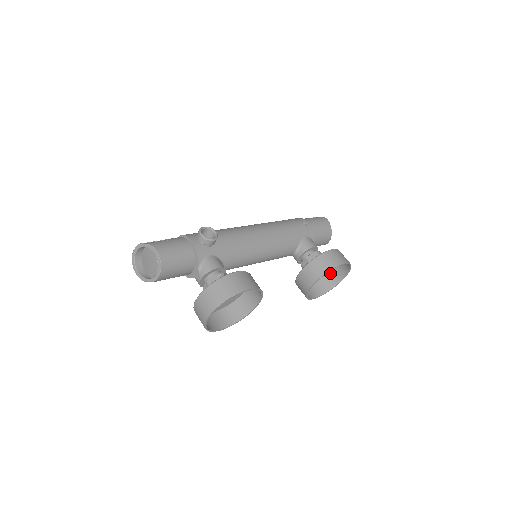
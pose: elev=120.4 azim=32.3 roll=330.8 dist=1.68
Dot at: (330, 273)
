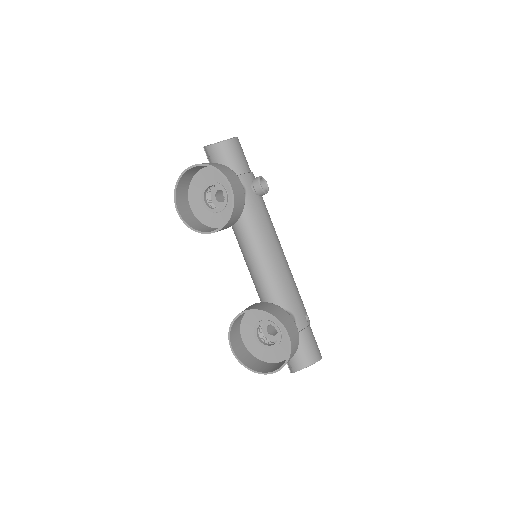
Dot at: (266, 364)
